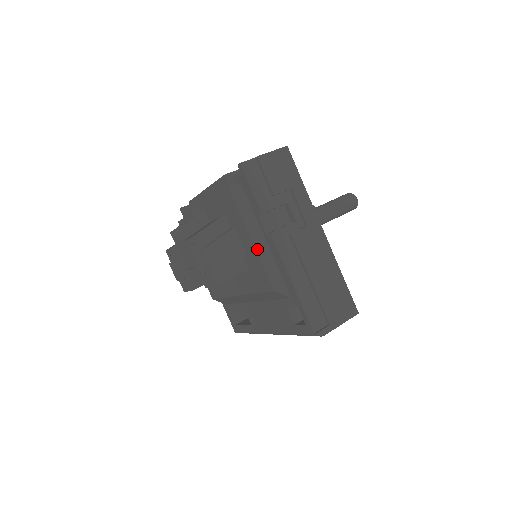
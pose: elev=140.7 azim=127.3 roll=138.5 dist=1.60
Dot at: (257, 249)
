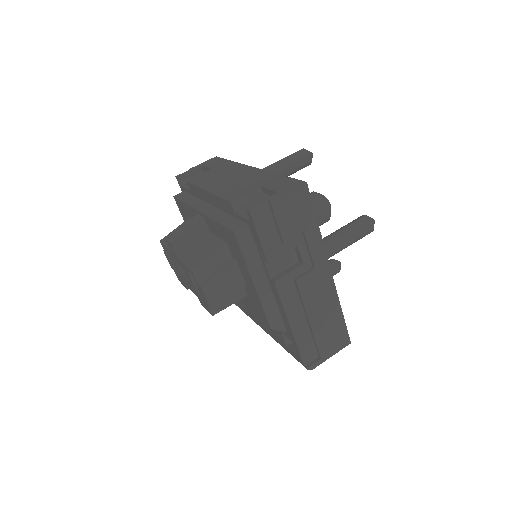
Dot at: (258, 292)
